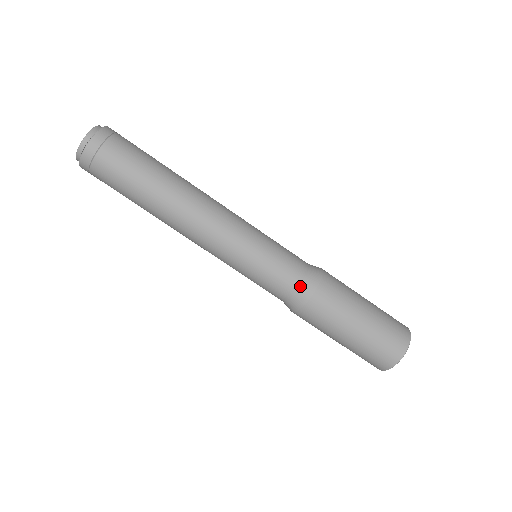
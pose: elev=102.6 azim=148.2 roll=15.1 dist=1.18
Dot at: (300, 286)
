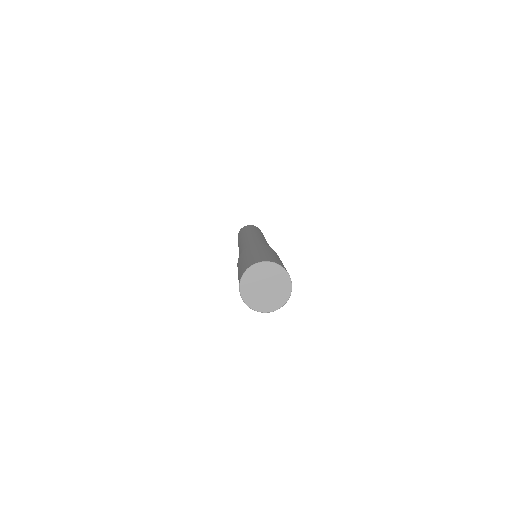
Dot at: occluded
